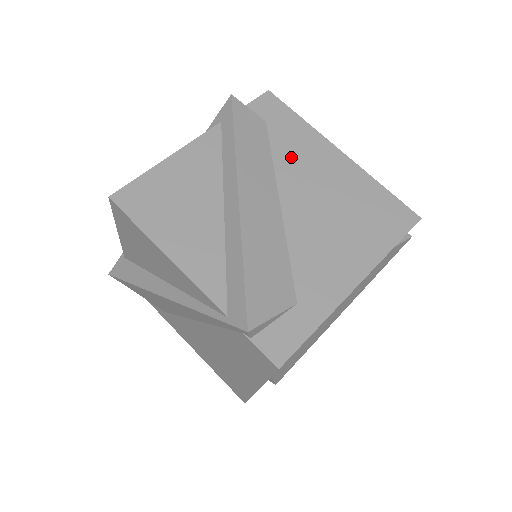
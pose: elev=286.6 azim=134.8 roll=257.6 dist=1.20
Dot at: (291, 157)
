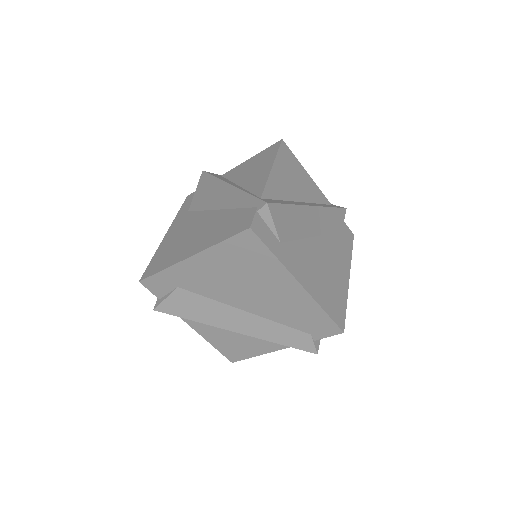
Dot at: (335, 245)
